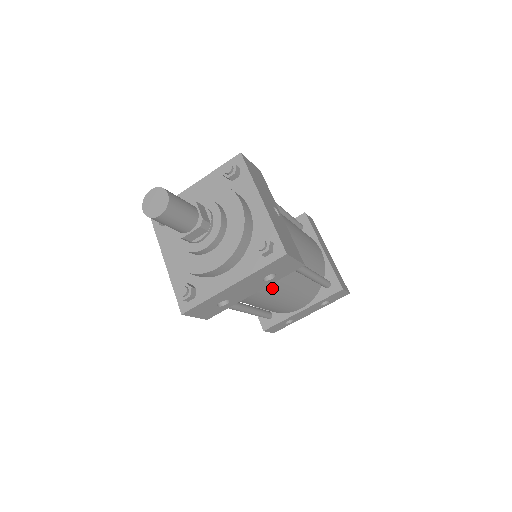
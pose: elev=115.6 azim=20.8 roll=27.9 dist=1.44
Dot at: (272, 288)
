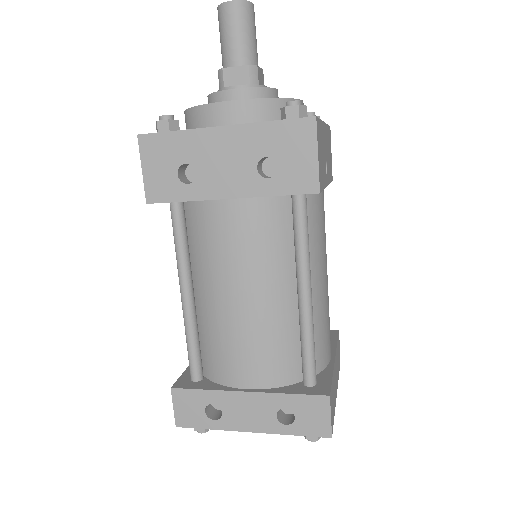
Dot at: (251, 234)
